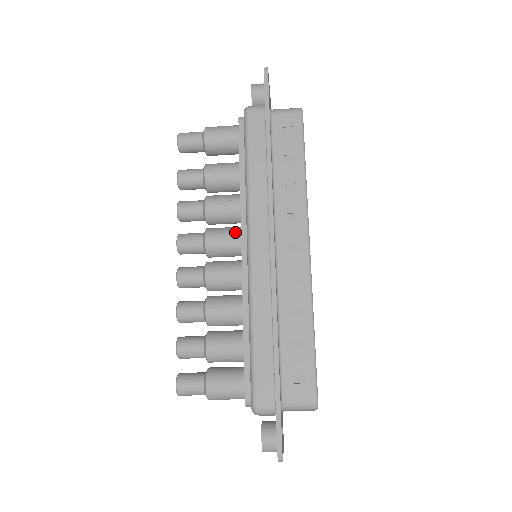
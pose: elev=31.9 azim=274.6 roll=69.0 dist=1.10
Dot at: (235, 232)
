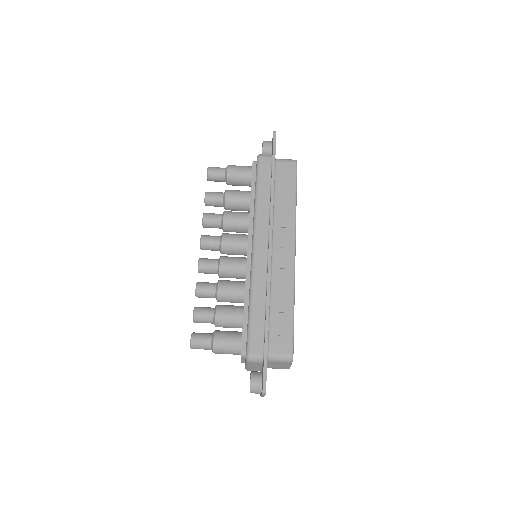
Dot at: (243, 237)
